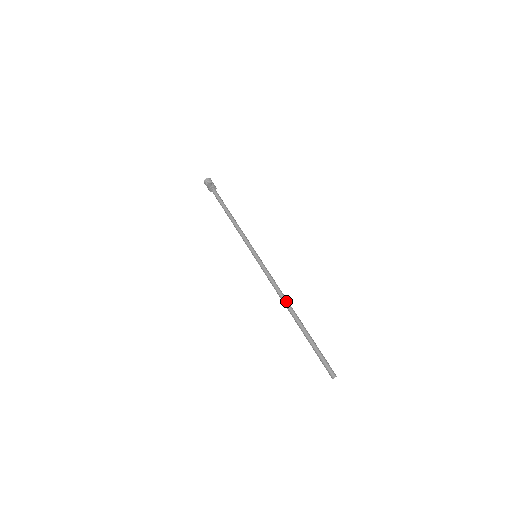
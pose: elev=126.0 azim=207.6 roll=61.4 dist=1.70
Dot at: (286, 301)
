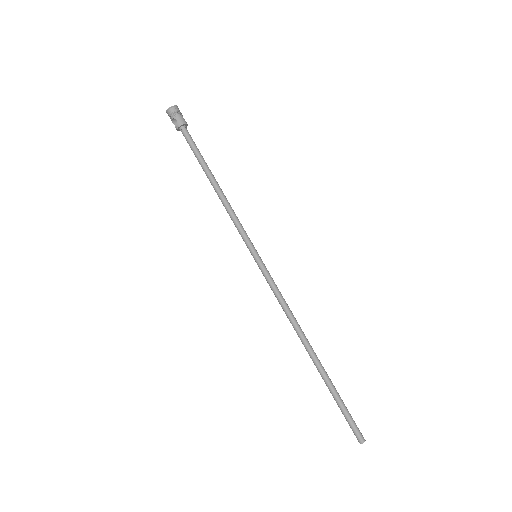
Dot at: (299, 335)
